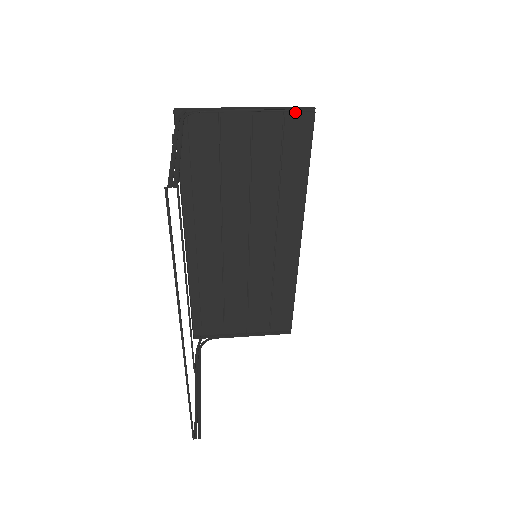
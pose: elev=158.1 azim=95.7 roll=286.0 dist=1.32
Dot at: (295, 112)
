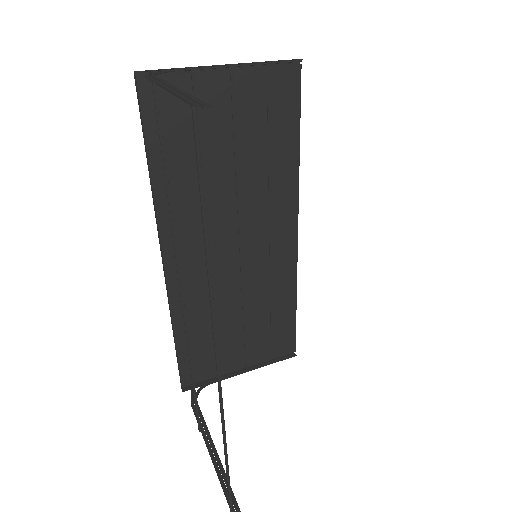
Dot at: (279, 66)
